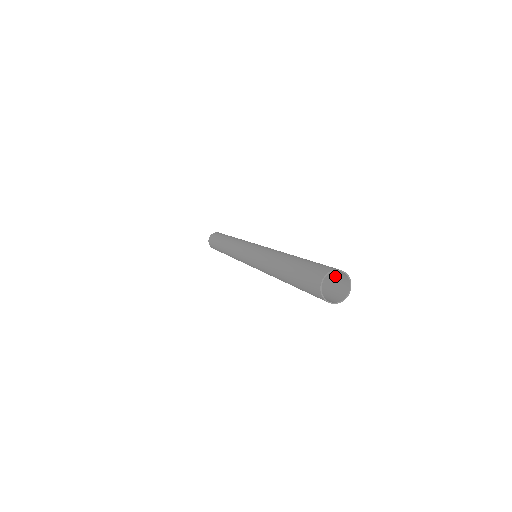
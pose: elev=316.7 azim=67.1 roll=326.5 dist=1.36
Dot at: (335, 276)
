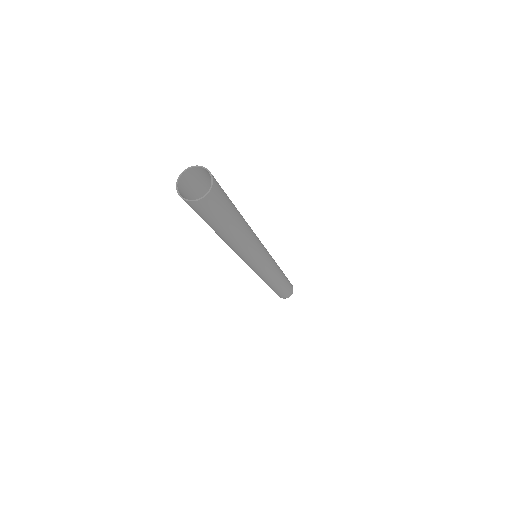
Dot at: (221, 196)
